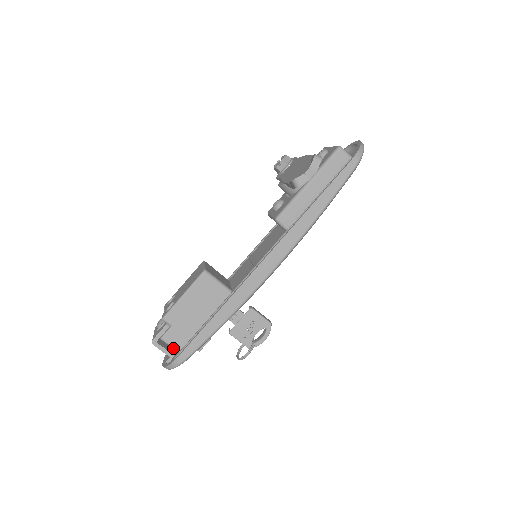
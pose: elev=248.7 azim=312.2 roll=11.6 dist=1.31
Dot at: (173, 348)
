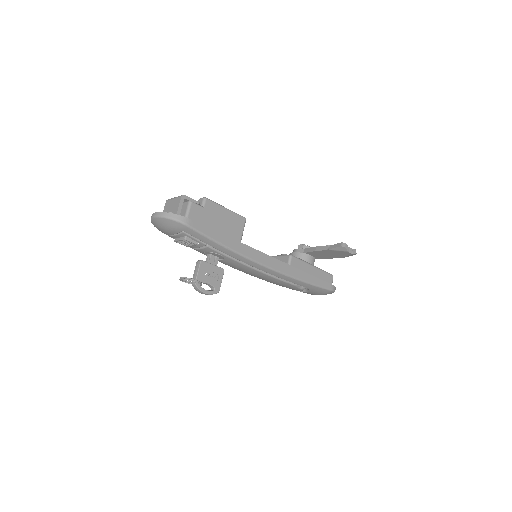
Dot at: (187, 214)
